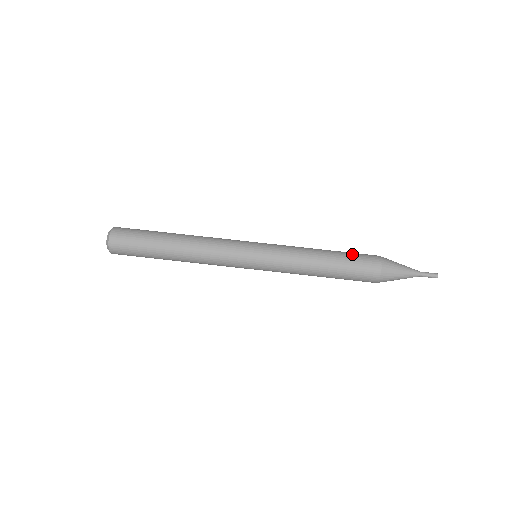
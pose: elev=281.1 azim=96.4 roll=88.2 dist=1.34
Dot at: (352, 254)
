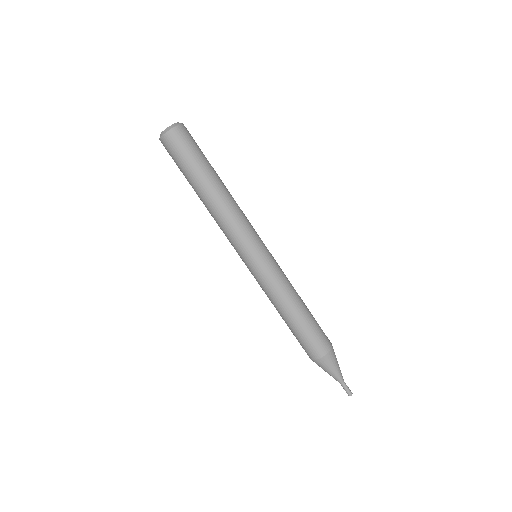
Dot at: occluded
